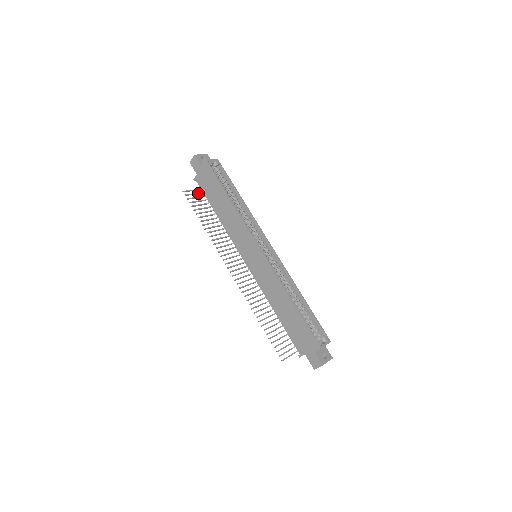
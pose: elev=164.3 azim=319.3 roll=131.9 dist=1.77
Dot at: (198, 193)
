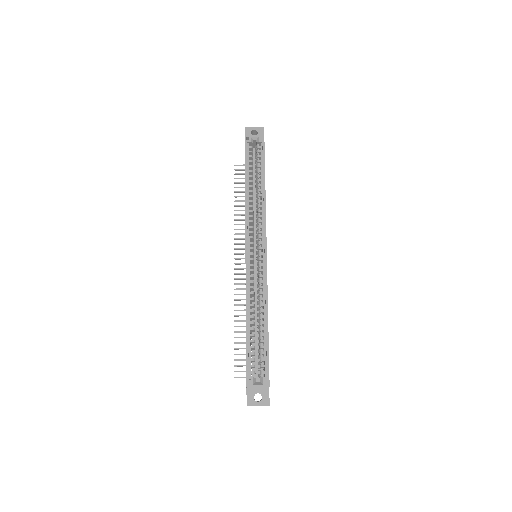
Dot at: occluded
